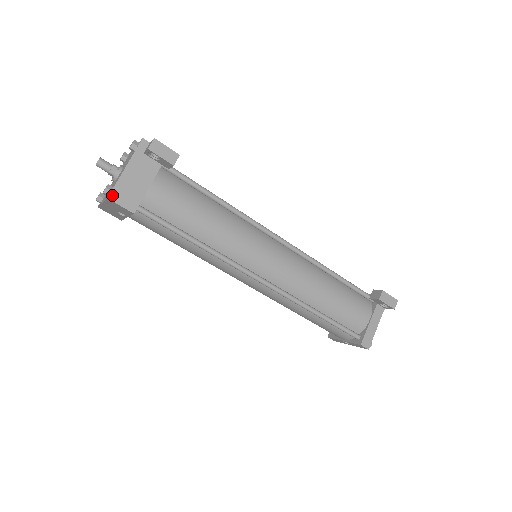
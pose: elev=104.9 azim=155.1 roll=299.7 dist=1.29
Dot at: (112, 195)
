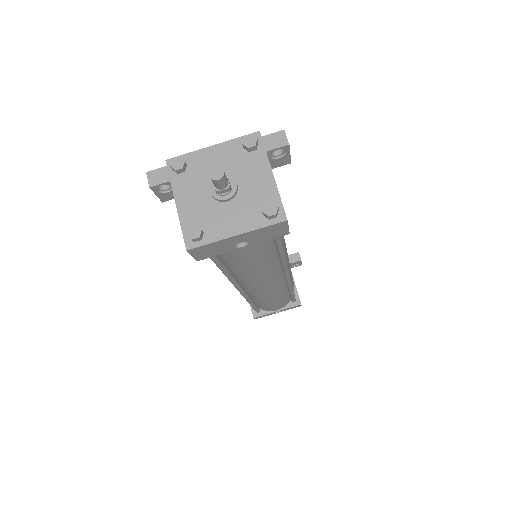
Dot at: (285, 215)
